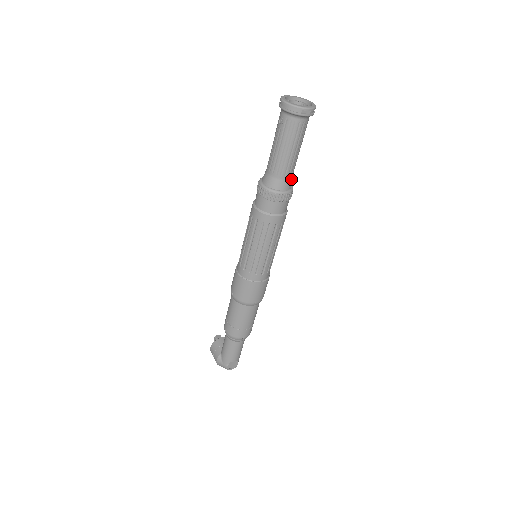
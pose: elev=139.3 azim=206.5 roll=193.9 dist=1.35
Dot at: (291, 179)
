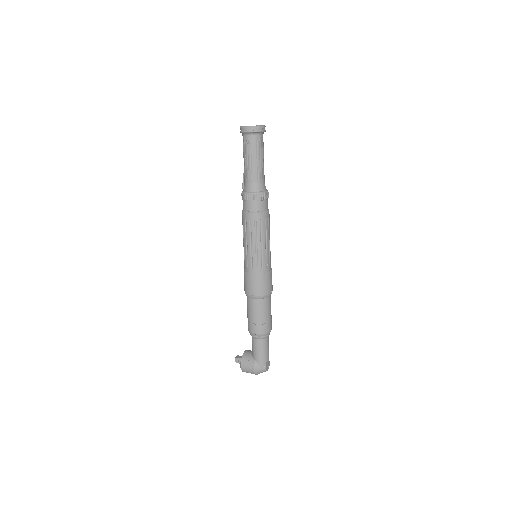
Dot at: (264, 182)
